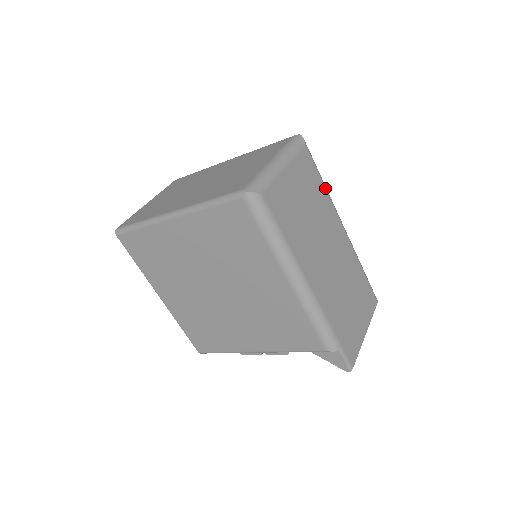
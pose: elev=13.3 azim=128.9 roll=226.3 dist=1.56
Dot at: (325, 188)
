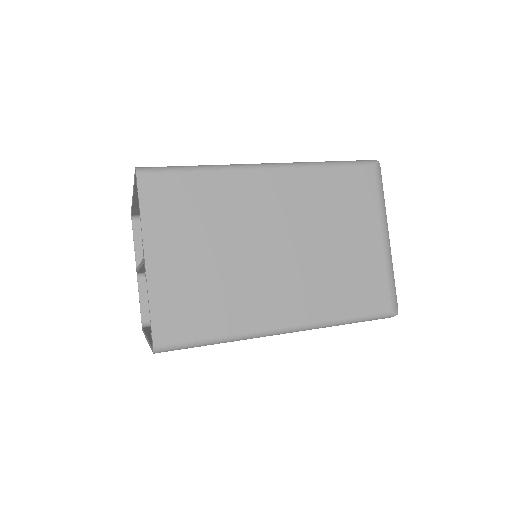
Dot at: occluded
